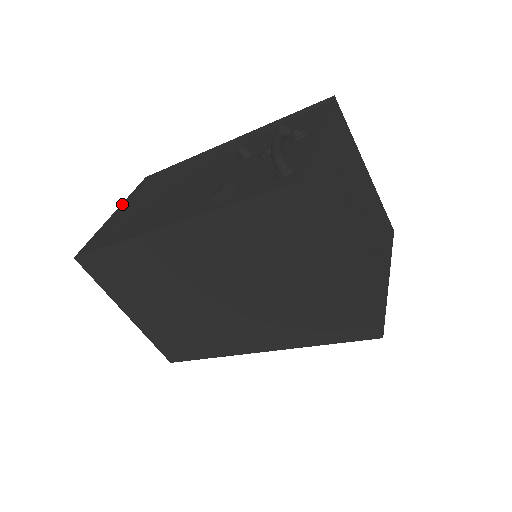
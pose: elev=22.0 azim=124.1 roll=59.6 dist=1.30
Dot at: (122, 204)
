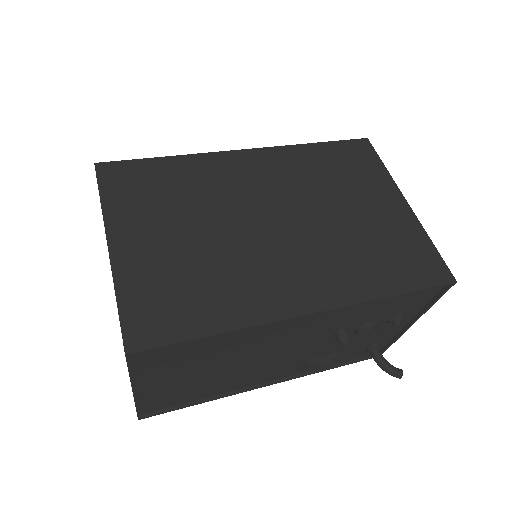
Dot at: occluded
